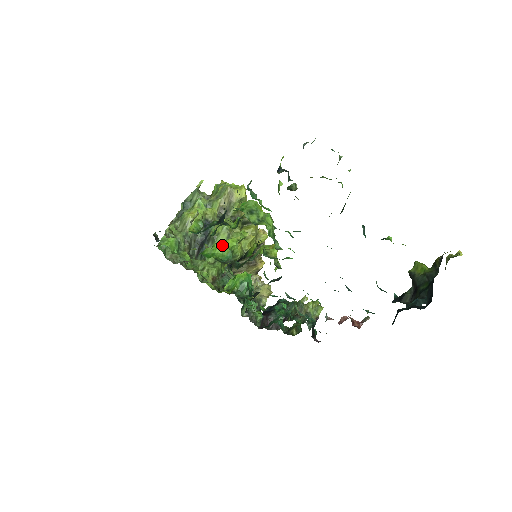
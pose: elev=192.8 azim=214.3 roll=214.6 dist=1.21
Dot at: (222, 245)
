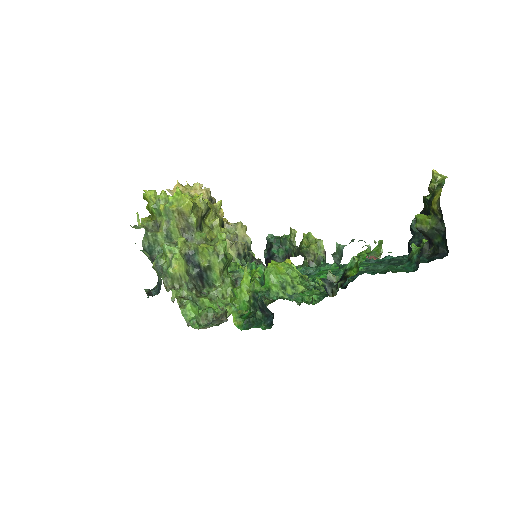
Dot at: (243, 290)
